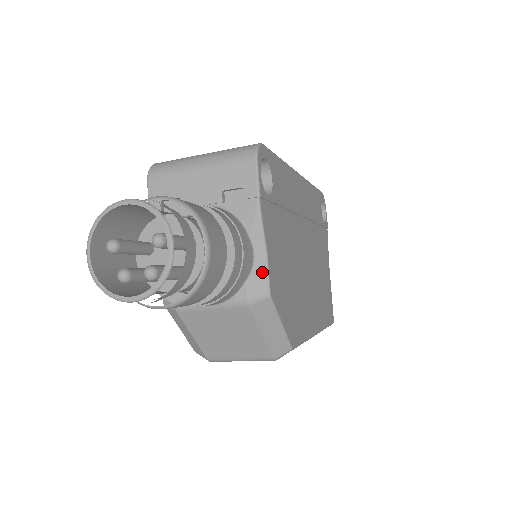
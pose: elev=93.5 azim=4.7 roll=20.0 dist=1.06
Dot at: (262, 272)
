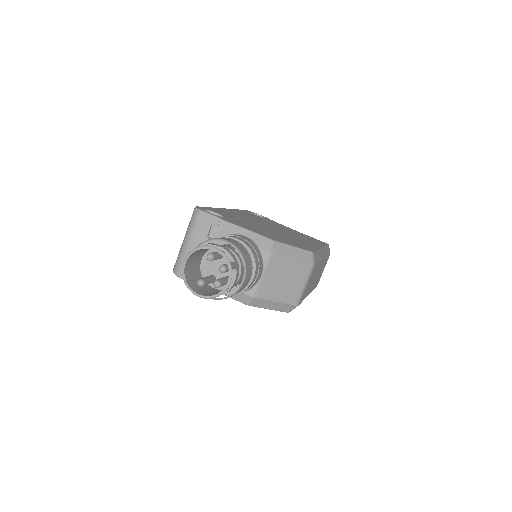
Dot at: (259, 238)
